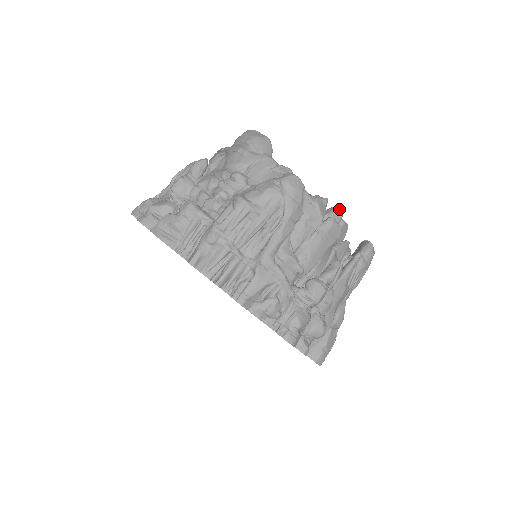
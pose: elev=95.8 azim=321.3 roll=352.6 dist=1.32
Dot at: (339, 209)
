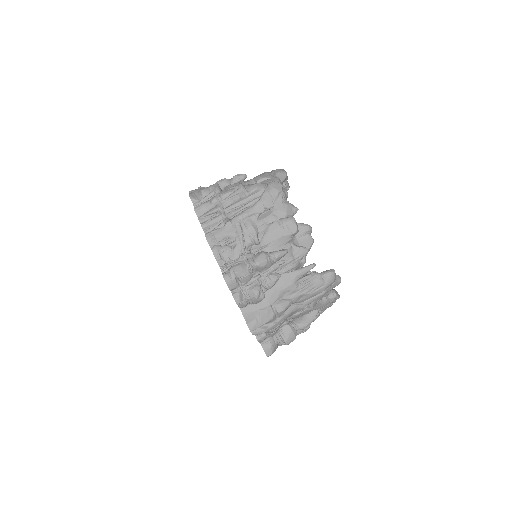
Dot at: (309, 225)
